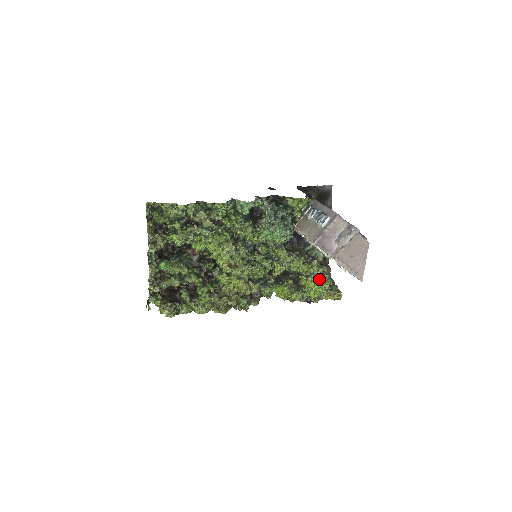
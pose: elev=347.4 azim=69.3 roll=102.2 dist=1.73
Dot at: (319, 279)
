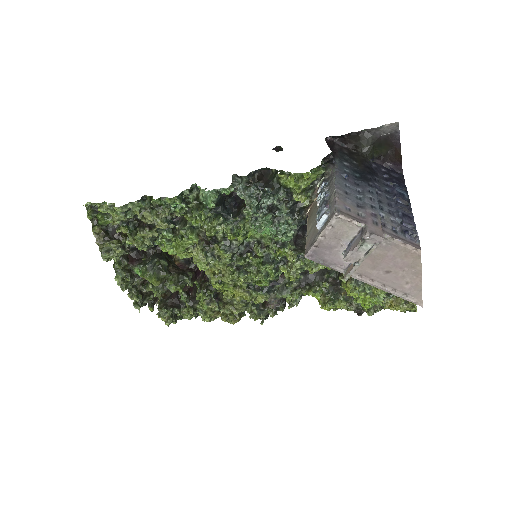
Dot at: (367, 285)
